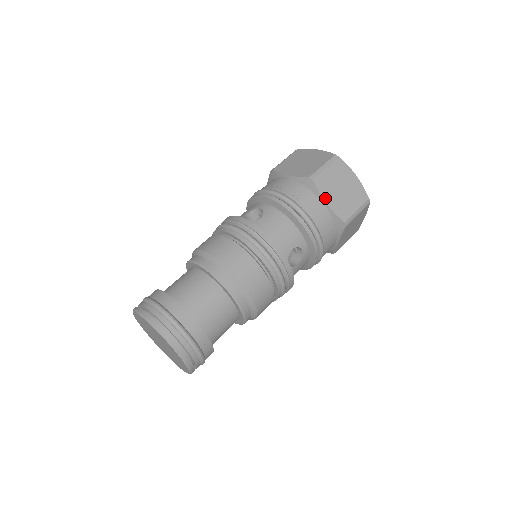
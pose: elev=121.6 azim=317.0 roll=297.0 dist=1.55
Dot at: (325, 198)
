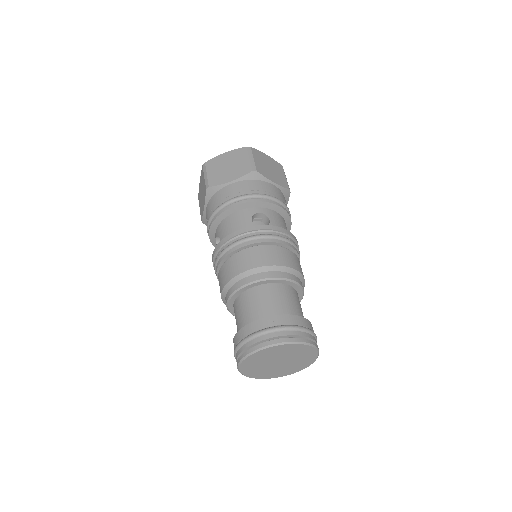
Dot at: (226, 182)
